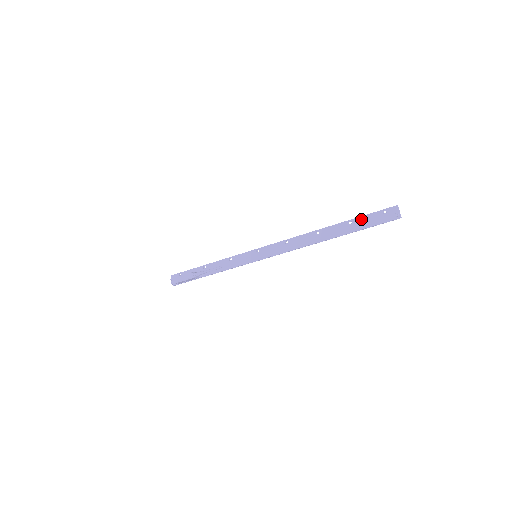
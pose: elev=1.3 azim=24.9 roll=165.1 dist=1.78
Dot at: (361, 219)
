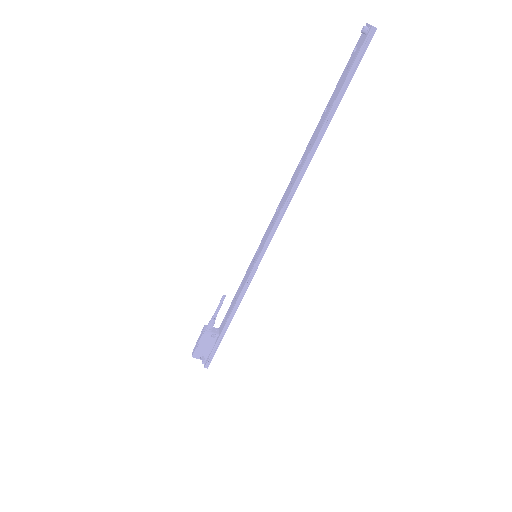
Dot at: (335, 90)
